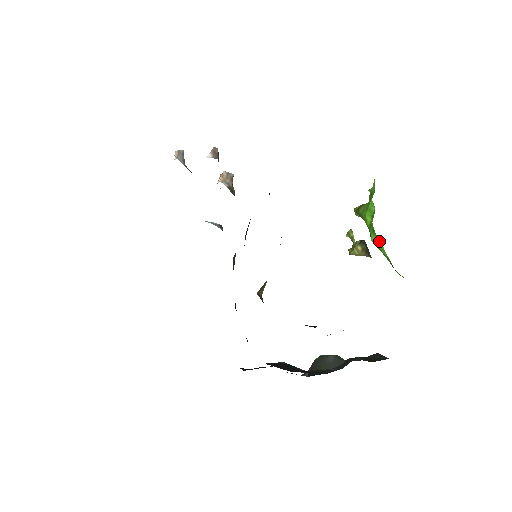
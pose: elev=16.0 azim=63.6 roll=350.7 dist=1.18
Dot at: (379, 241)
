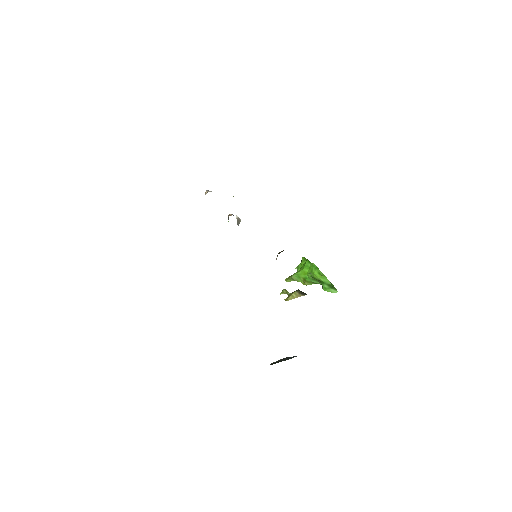
Dot at: (321, 272)
